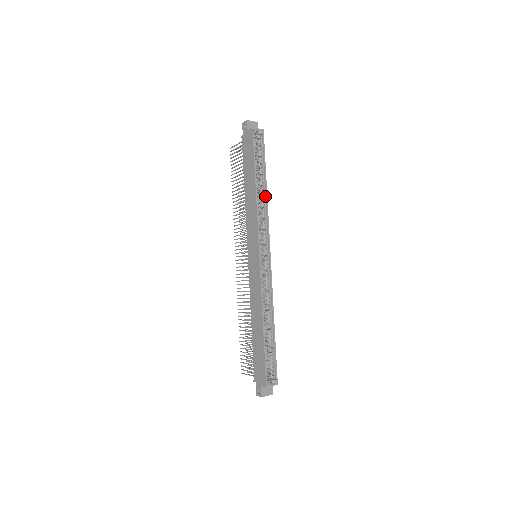
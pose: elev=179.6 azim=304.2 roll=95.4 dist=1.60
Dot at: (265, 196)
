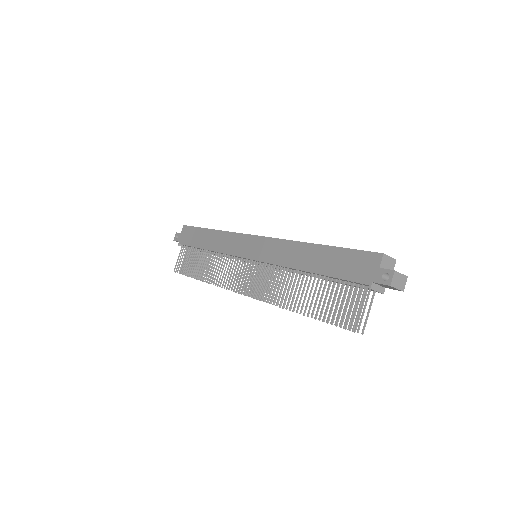
Dot at: occluded
